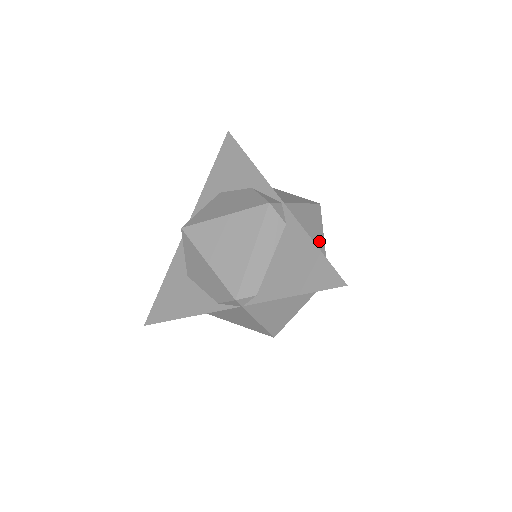
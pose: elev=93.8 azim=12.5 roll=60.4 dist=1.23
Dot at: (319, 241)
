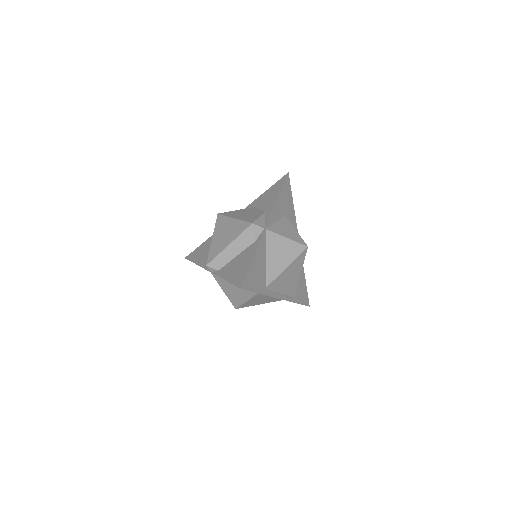
Dot at: (280, 266)
